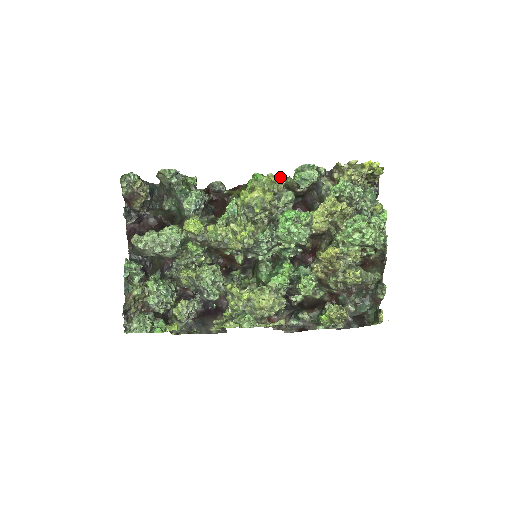
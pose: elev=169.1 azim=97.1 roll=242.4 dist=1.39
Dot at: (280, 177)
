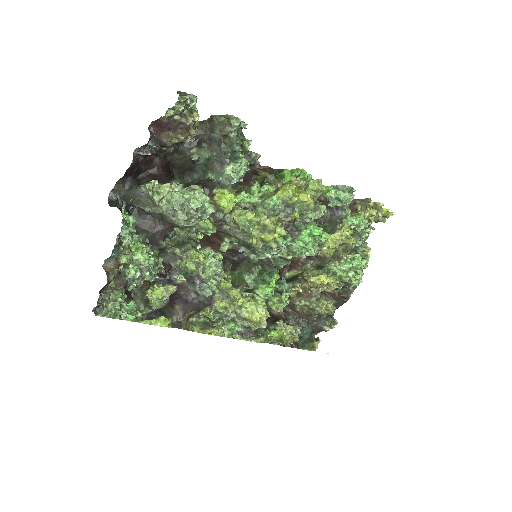
Dot at: occluded
